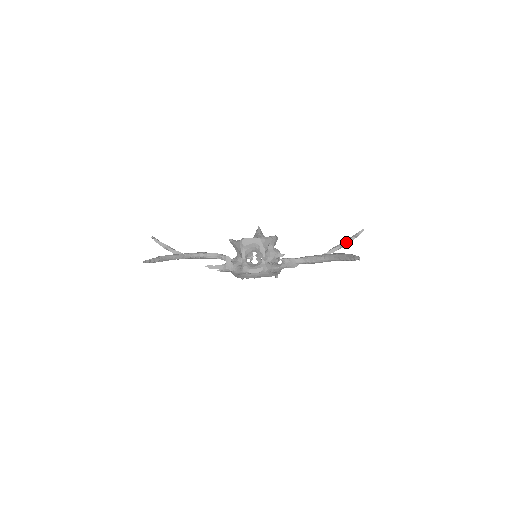
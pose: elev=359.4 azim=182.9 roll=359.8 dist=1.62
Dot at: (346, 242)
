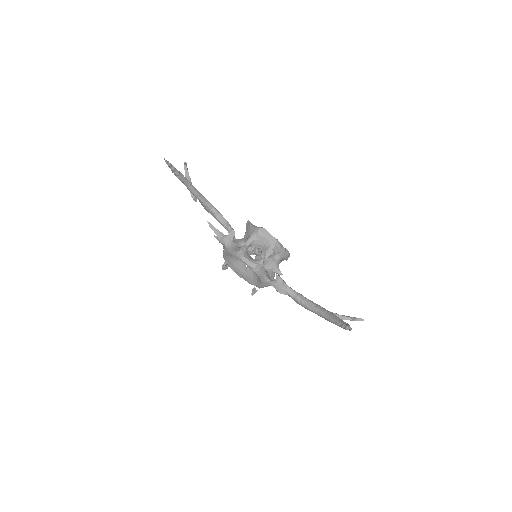
Dot at: (341, 316)
